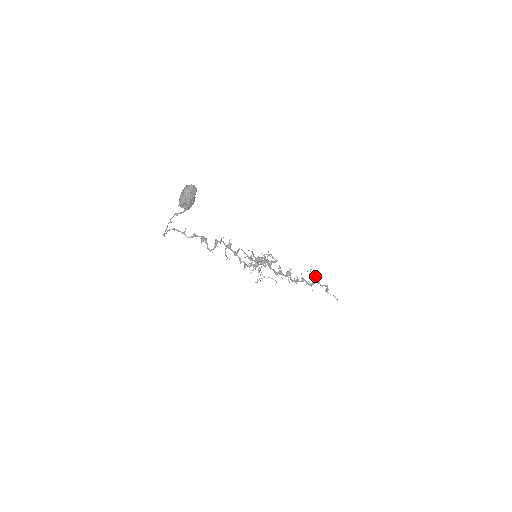
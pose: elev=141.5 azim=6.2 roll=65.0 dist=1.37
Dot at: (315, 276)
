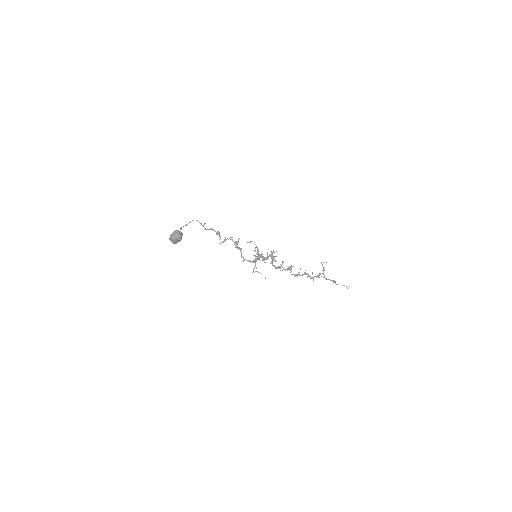
Dot at: (323, 271)
